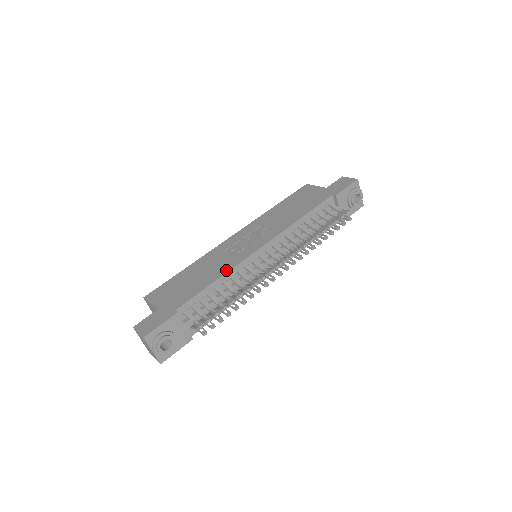
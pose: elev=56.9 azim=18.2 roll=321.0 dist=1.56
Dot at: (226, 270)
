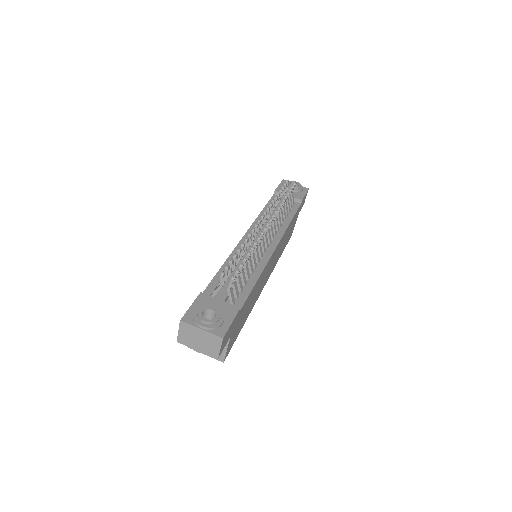
Dot at: occluded
